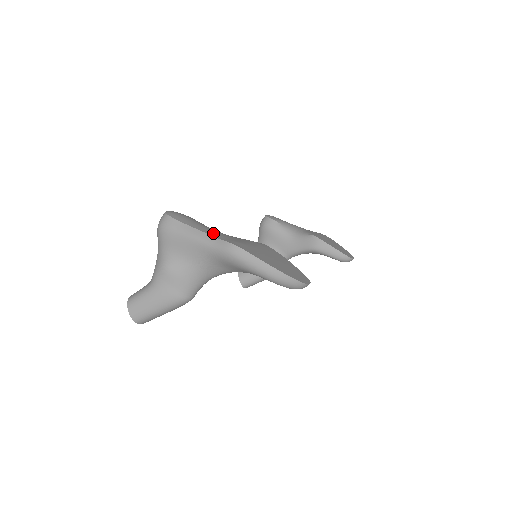
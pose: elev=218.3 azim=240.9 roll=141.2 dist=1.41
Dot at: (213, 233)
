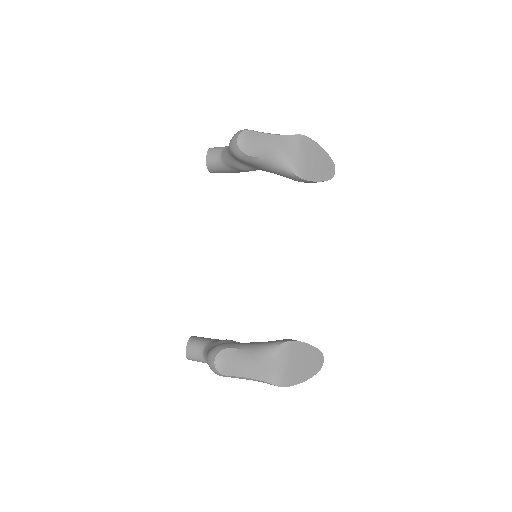
Dot at: (261, 375)
